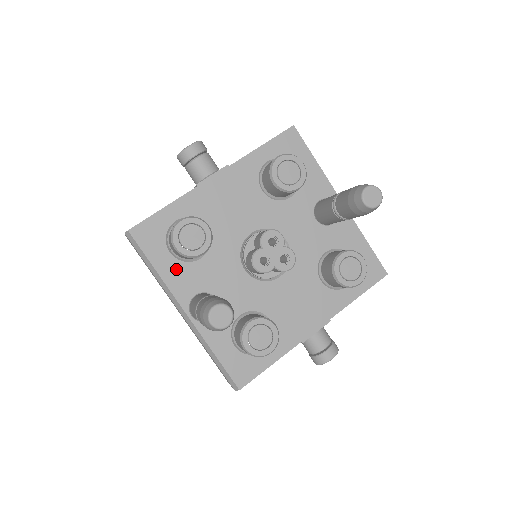
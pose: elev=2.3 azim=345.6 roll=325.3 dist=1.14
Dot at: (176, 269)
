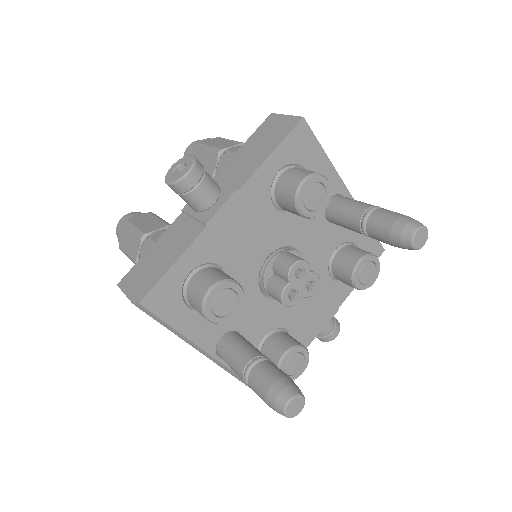
Dot at: (198, 322)
